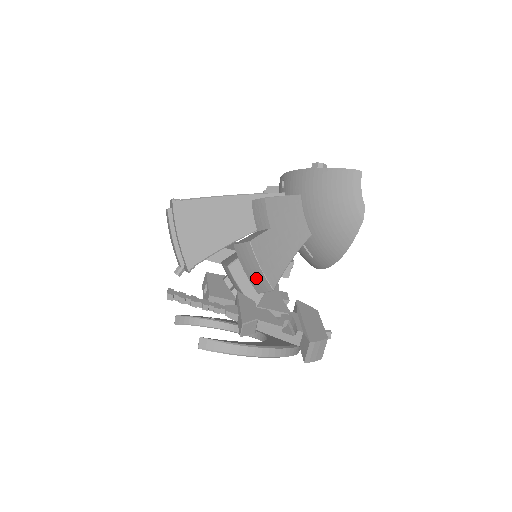
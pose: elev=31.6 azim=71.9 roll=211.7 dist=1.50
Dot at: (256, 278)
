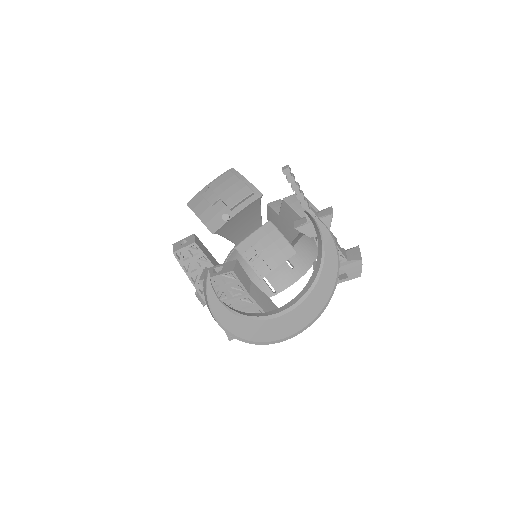
Dot at: occluded
